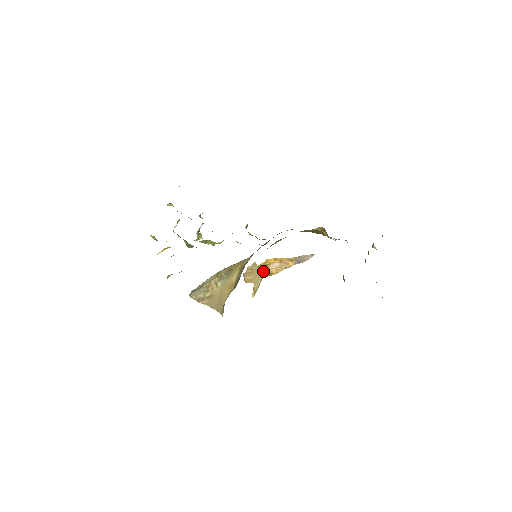
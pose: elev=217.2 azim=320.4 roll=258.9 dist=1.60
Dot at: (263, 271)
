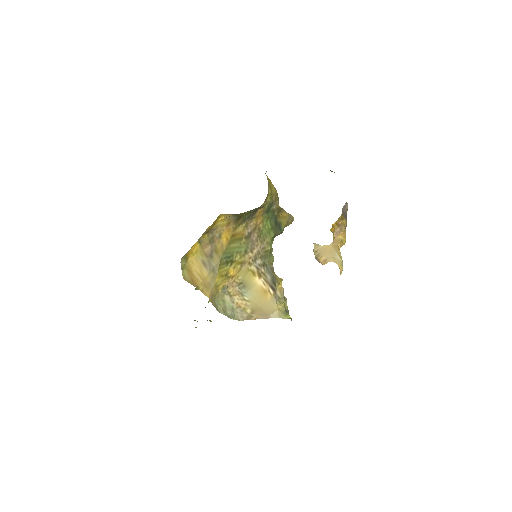
Dot at: (331, 244)
